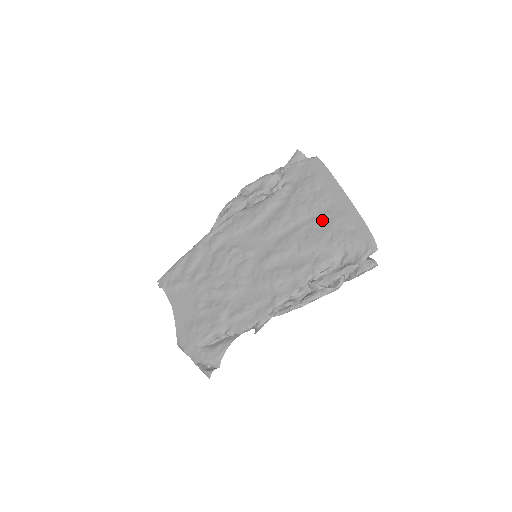
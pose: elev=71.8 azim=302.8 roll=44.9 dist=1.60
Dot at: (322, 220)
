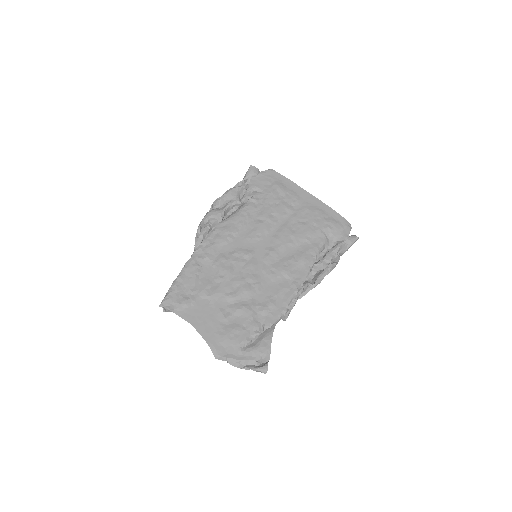
Dot at: (301, 215)
